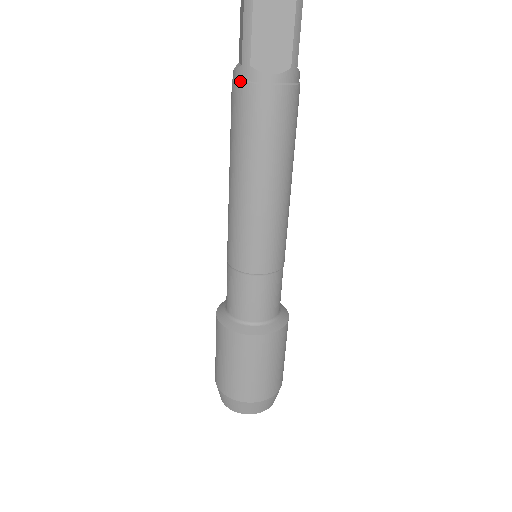
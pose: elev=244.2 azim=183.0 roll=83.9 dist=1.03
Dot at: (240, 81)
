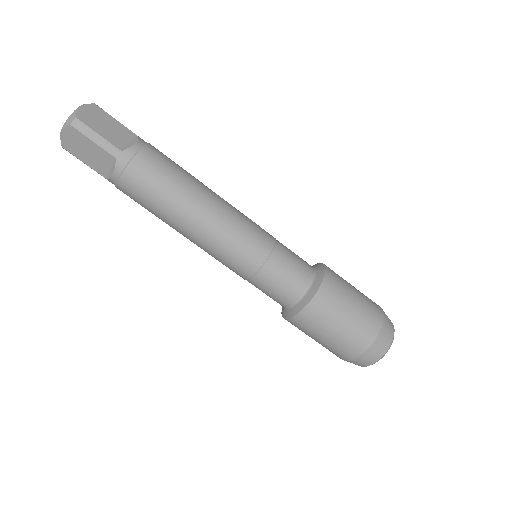
Dot at: (126, 166)
